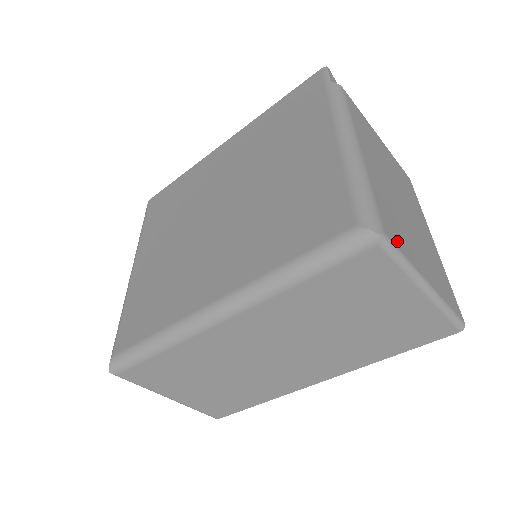
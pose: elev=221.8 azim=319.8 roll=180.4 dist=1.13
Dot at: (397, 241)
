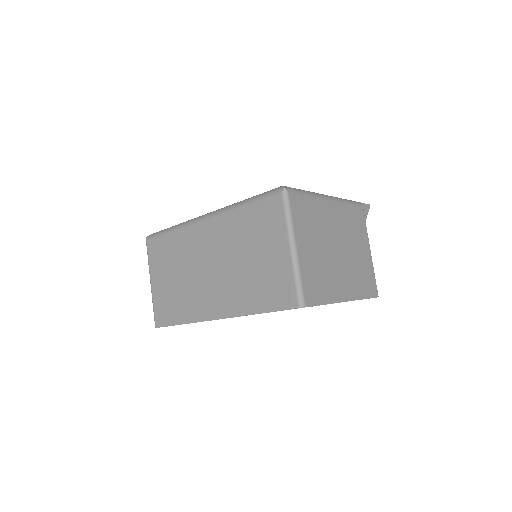
Dot at: (295, 211)
